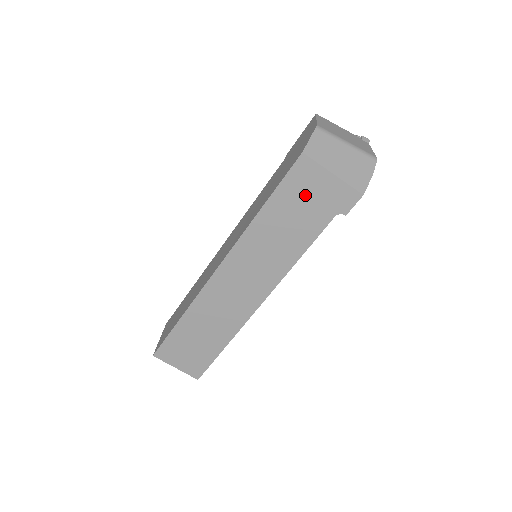
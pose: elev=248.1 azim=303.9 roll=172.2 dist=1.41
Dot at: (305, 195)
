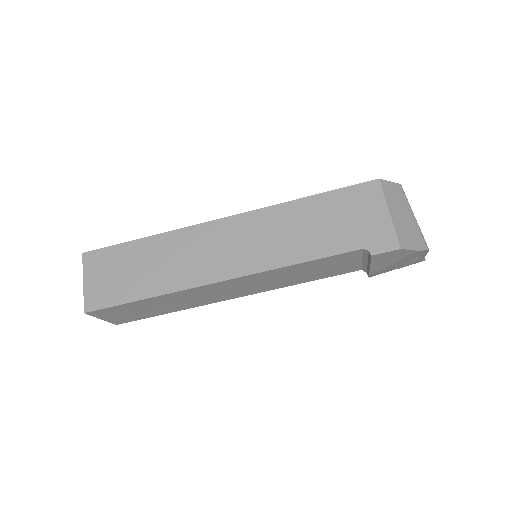
Dot at: (352, 212)
